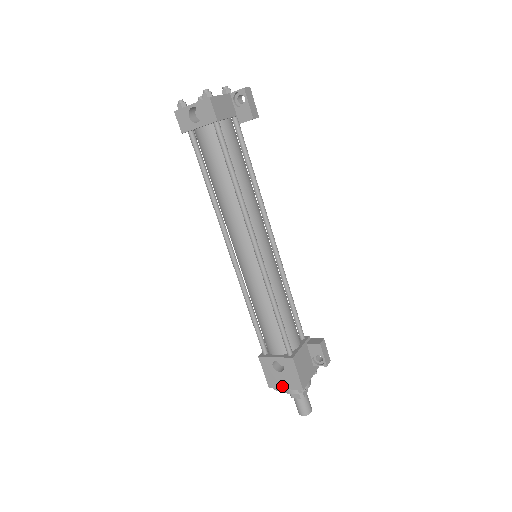
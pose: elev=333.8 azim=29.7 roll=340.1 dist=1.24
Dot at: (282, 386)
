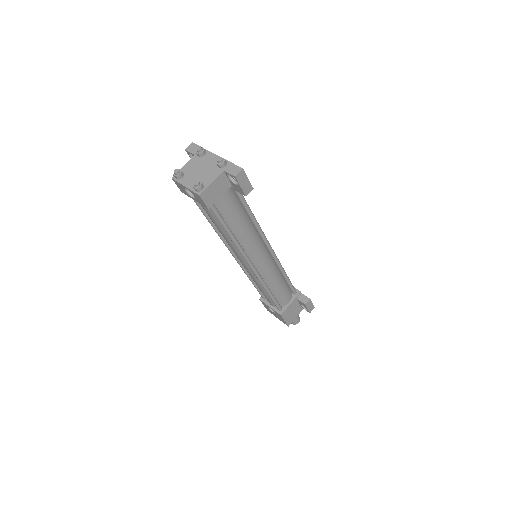
Dot at: (275, 316)
